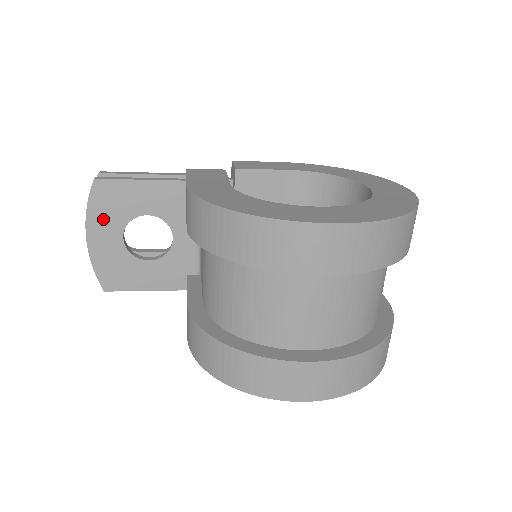
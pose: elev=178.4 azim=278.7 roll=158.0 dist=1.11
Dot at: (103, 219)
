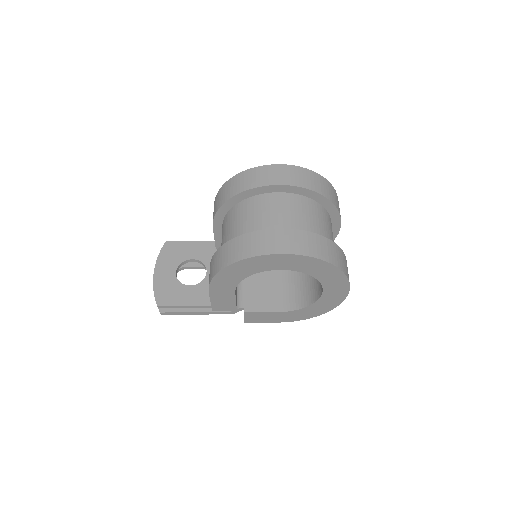
Dot at: (166, 262)
